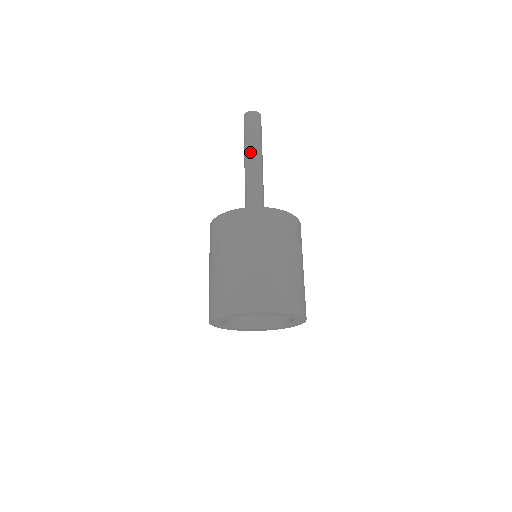
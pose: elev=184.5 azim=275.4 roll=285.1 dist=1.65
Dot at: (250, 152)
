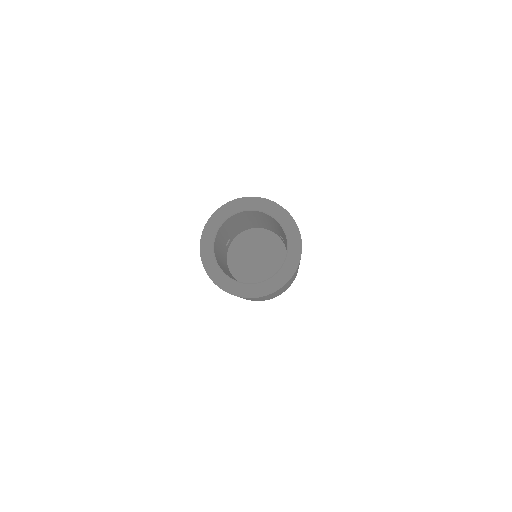
Dot at: occluded
